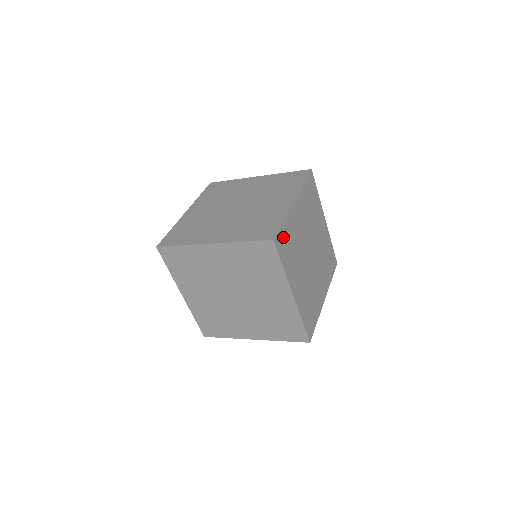
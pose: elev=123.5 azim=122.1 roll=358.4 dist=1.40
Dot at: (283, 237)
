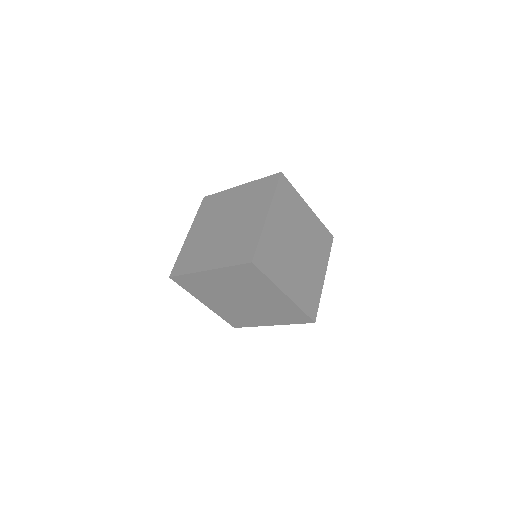
Dot at: (262, 253)
